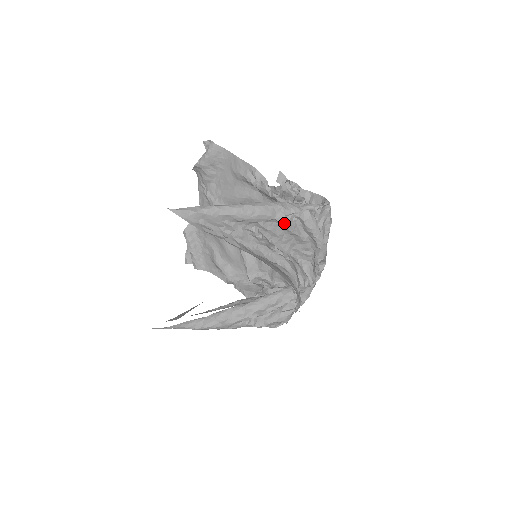
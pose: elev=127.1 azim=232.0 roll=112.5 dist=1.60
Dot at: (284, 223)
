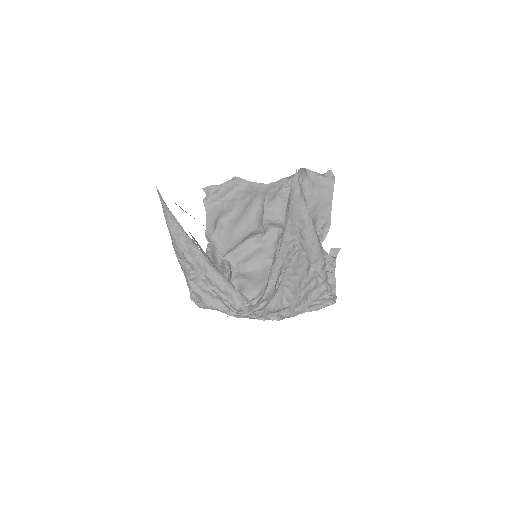
Dot at: (310, 273)
